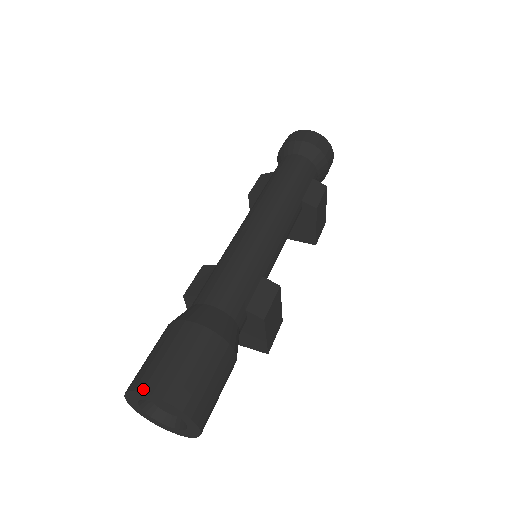
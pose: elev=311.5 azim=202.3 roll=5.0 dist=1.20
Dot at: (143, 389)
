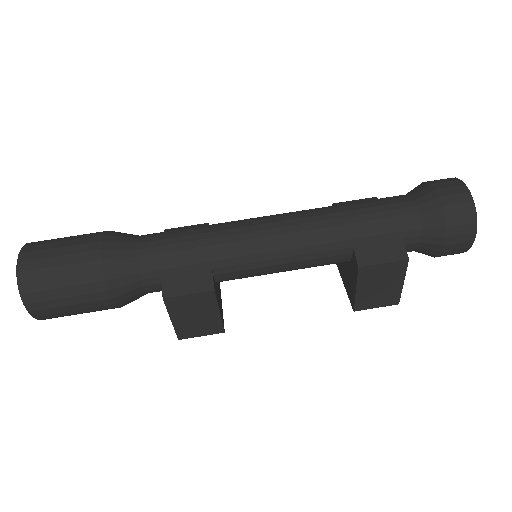
Dot at: (25, 246)
